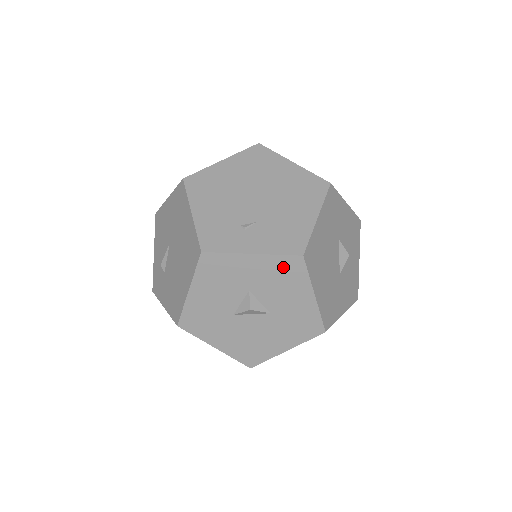
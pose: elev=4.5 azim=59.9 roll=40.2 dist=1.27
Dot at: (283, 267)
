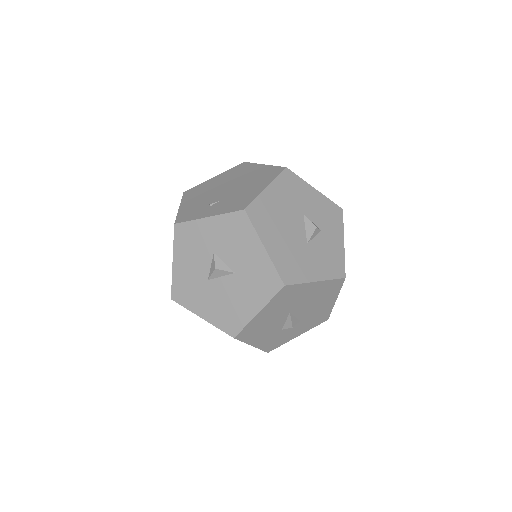
Dot at: (233, 224)
